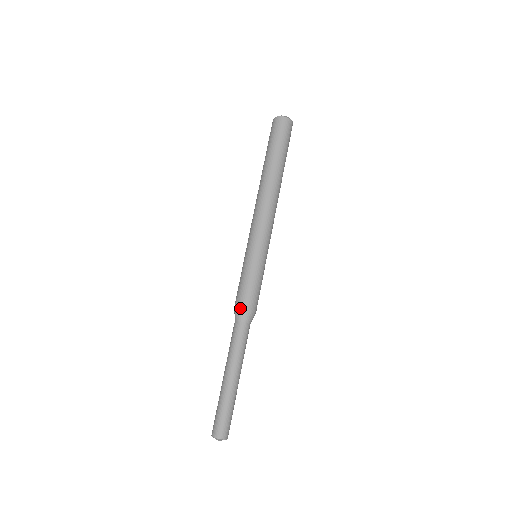
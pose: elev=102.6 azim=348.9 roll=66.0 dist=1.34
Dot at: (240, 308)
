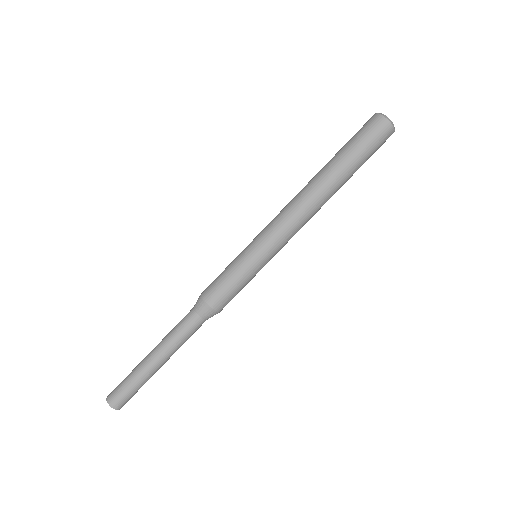
Dot at: (205, 302)
